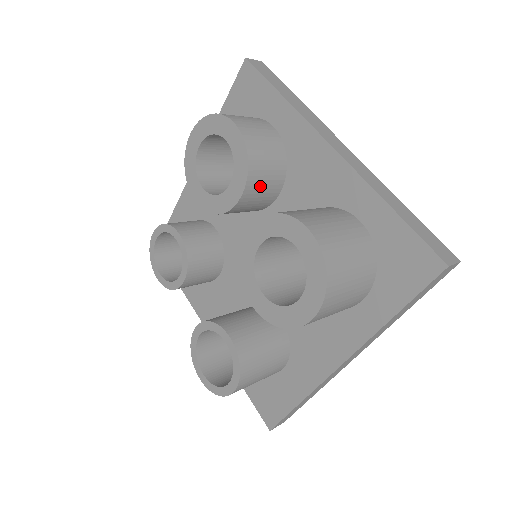
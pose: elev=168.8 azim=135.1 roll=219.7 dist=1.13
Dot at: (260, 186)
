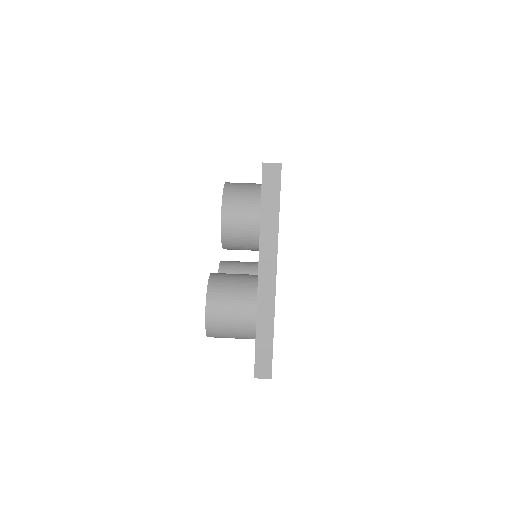
Dot at: (237, 249)
